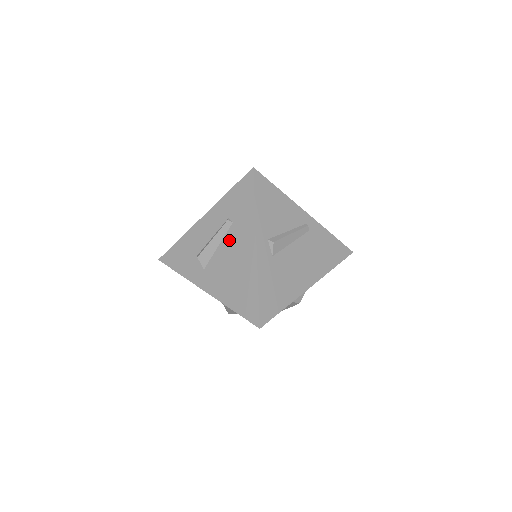
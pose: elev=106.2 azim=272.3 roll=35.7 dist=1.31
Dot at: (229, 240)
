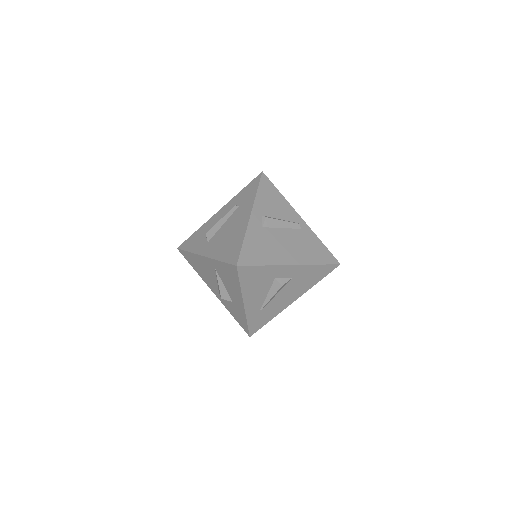
Dot at: (232, 218)
